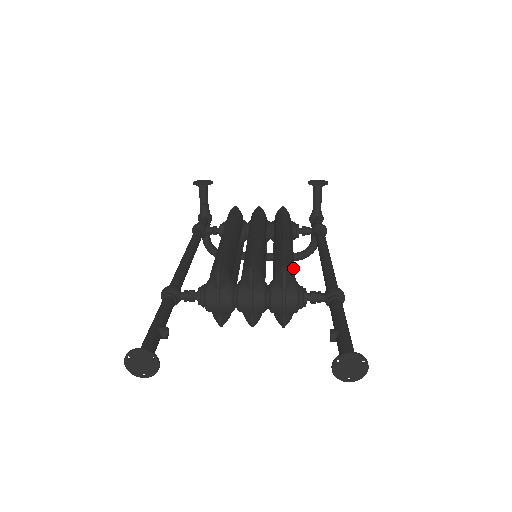
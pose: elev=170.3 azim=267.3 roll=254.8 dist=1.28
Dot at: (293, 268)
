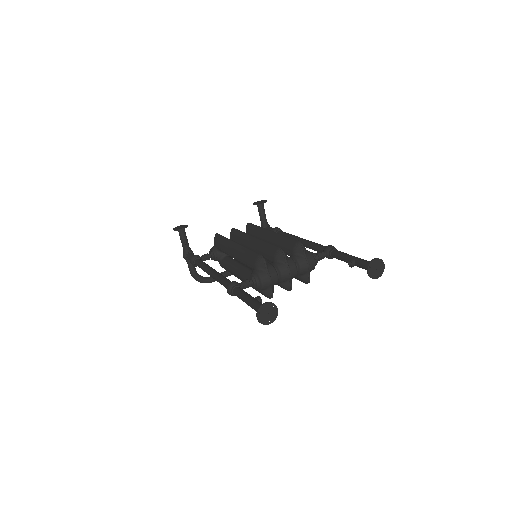
Dot at: occluded
